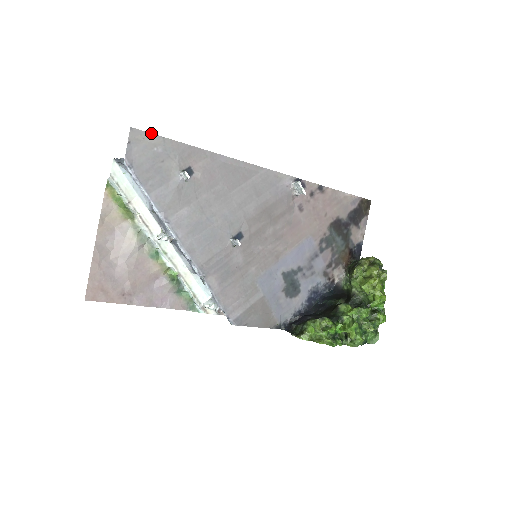
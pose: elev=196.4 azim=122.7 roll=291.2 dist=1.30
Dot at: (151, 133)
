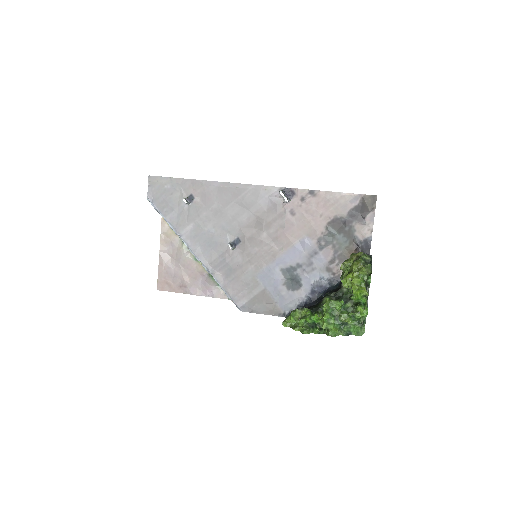
Dot at: occluded
